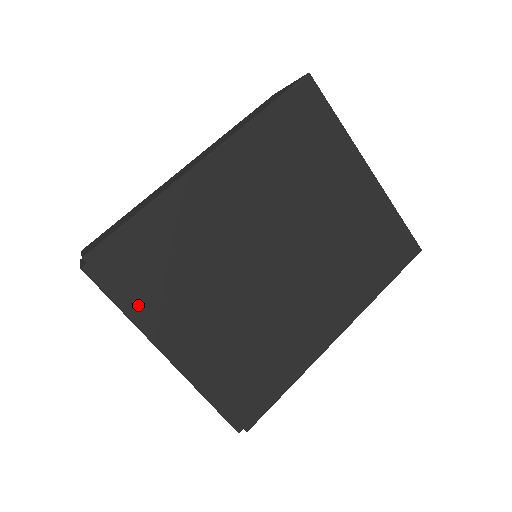
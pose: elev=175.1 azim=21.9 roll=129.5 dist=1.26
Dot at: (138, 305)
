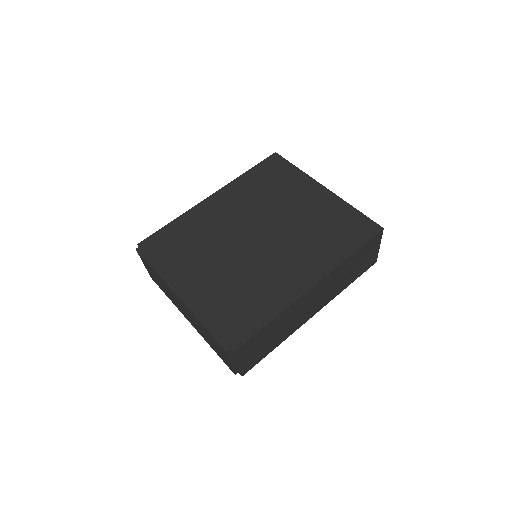
Dot at: (164, 266)
